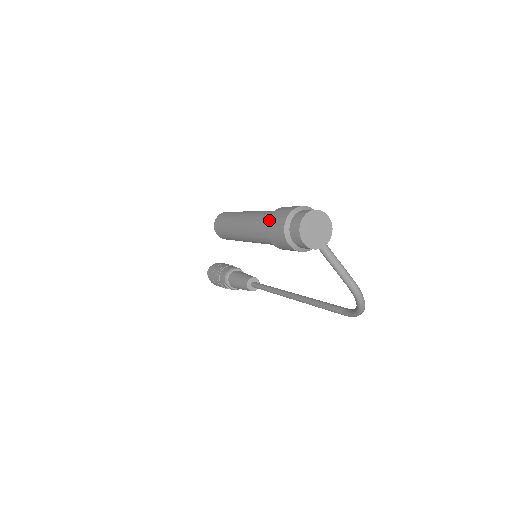
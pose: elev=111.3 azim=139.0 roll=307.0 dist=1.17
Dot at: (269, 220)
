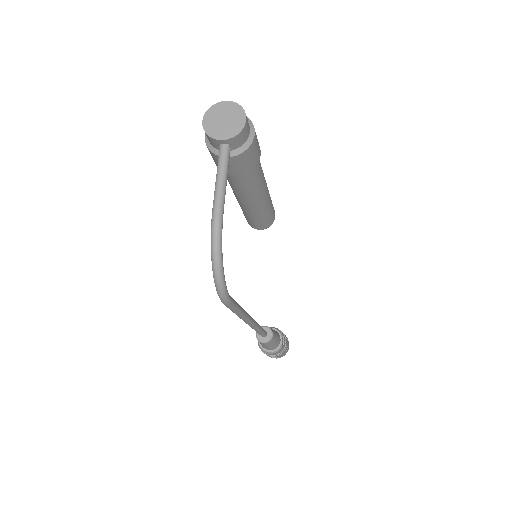
Dot at: occluded
